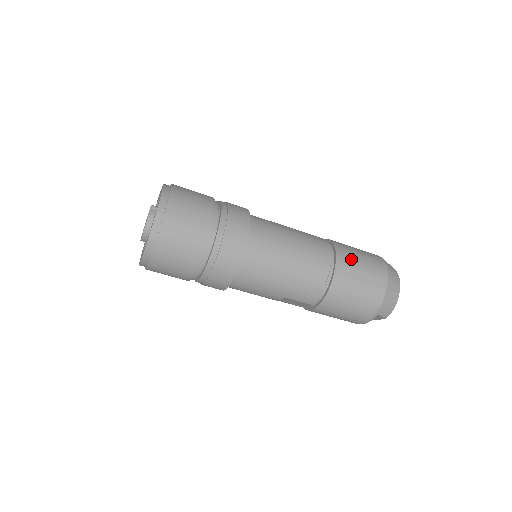
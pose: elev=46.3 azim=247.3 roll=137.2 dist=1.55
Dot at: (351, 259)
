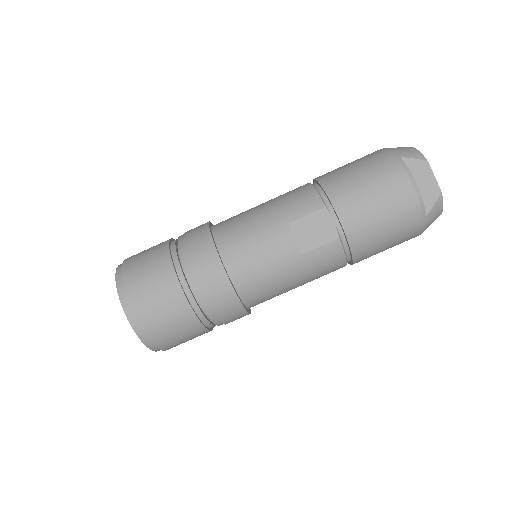
Dot at: occluded
